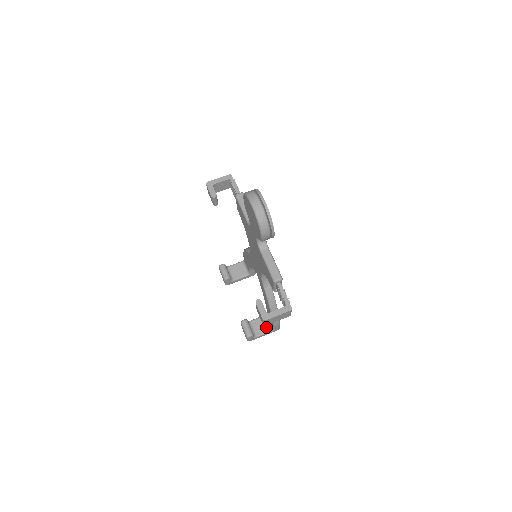
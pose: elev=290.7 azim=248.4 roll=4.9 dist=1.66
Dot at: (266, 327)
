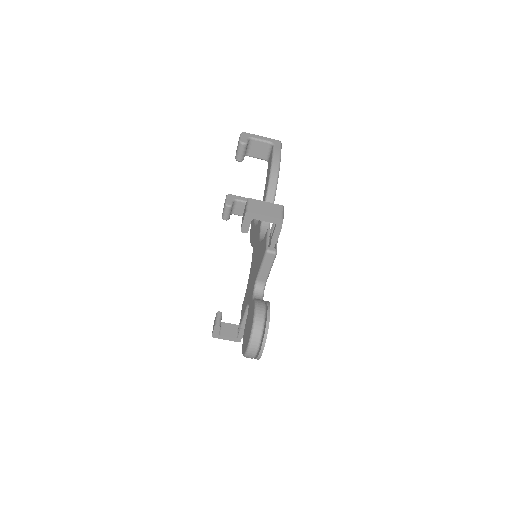
Dot at: occluded
